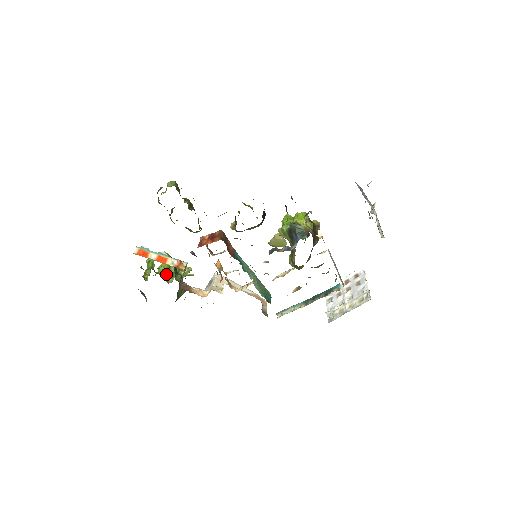
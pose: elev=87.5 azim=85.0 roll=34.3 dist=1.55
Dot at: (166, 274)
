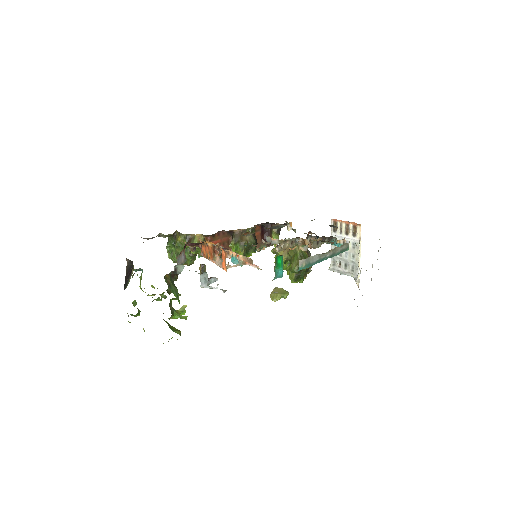
Dot at: occluded
